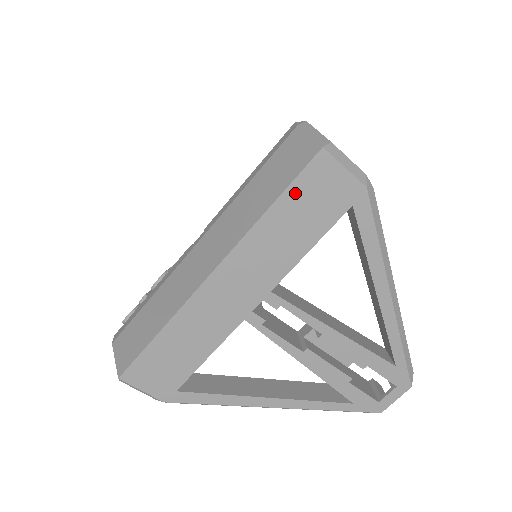
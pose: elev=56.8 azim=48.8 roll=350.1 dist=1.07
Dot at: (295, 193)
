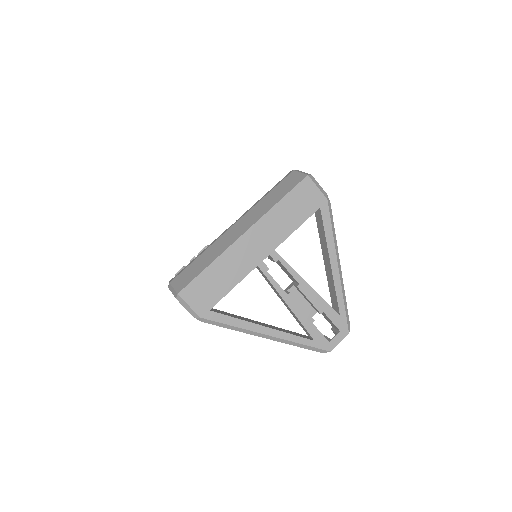
Dot at: (293, 195)
